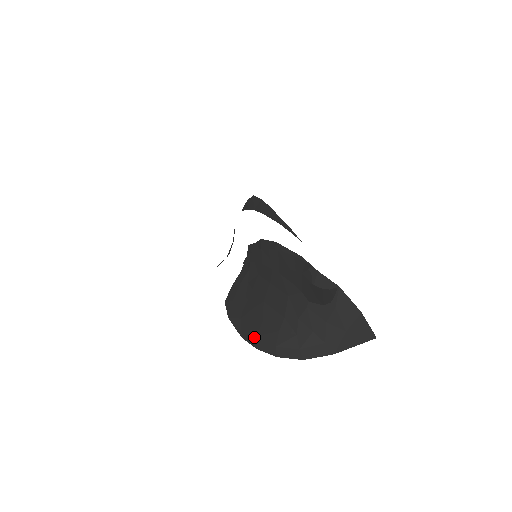
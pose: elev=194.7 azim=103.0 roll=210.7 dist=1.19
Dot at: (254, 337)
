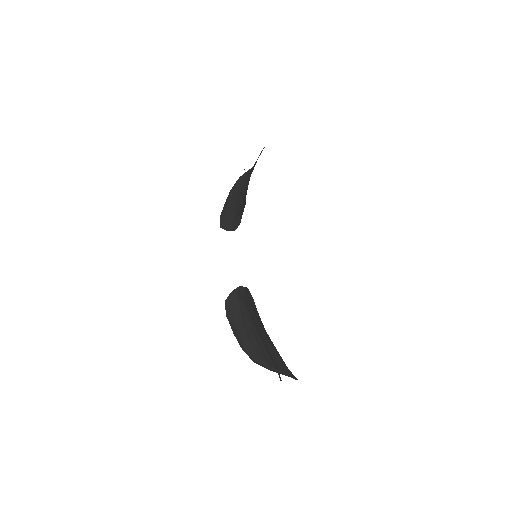
Dot at: (241, 345)
